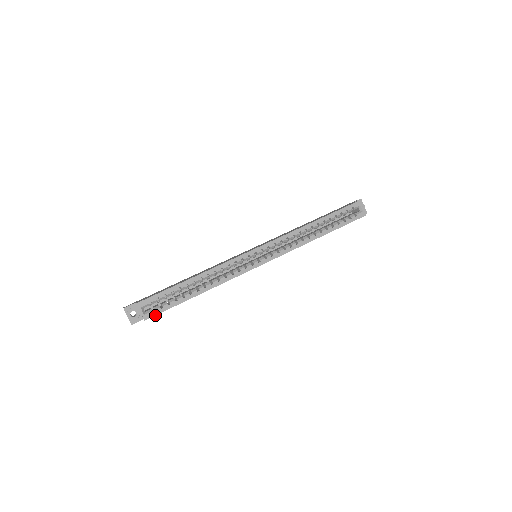
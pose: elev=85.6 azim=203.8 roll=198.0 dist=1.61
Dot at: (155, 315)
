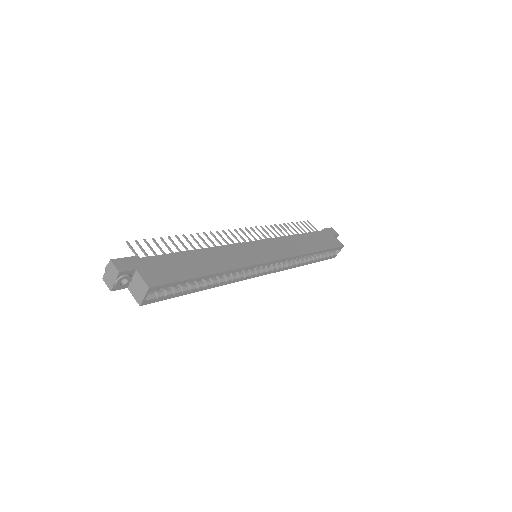
Dot at: (153, 302)
